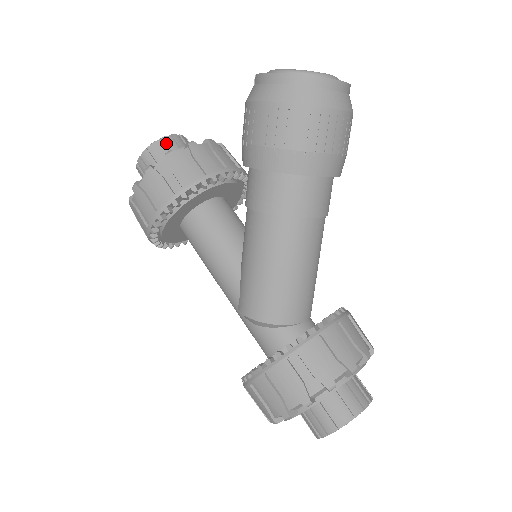
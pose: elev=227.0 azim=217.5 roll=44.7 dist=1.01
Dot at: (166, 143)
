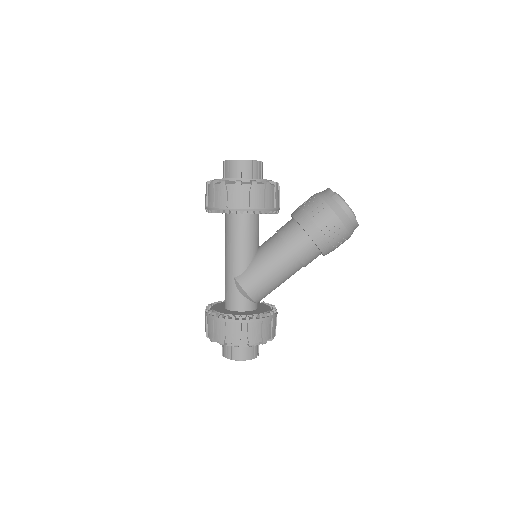
Dot at: (259, 166)
